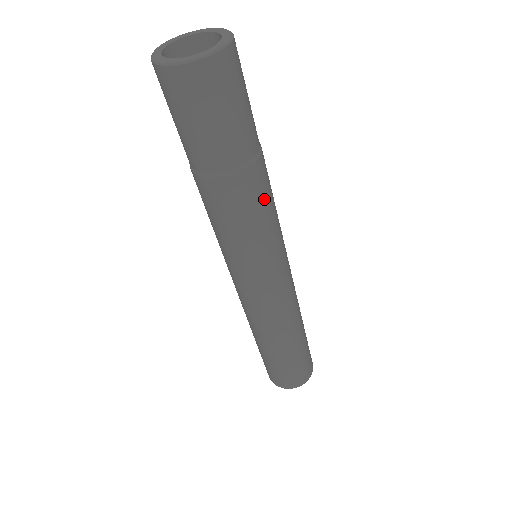
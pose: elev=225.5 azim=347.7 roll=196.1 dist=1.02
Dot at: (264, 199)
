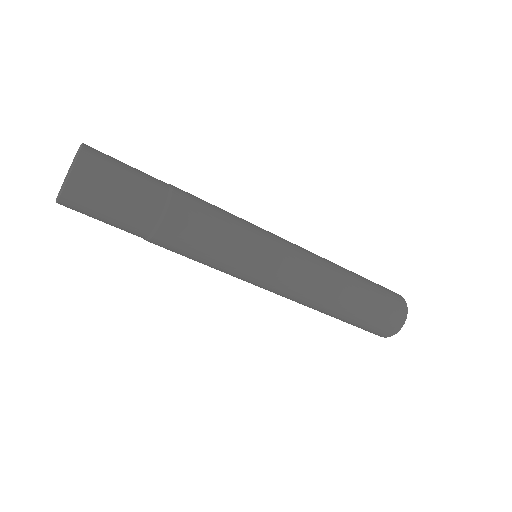
Dot at: (202, 225)
